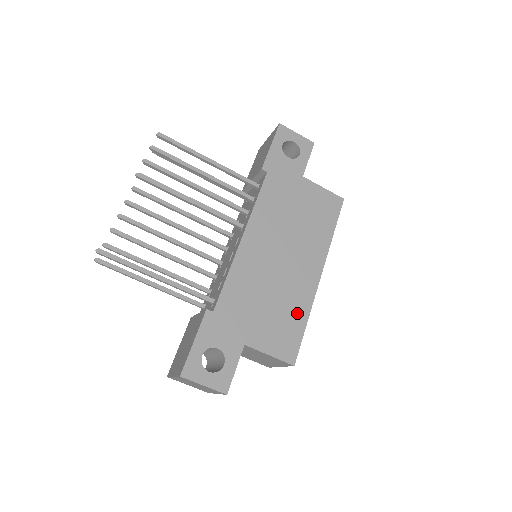
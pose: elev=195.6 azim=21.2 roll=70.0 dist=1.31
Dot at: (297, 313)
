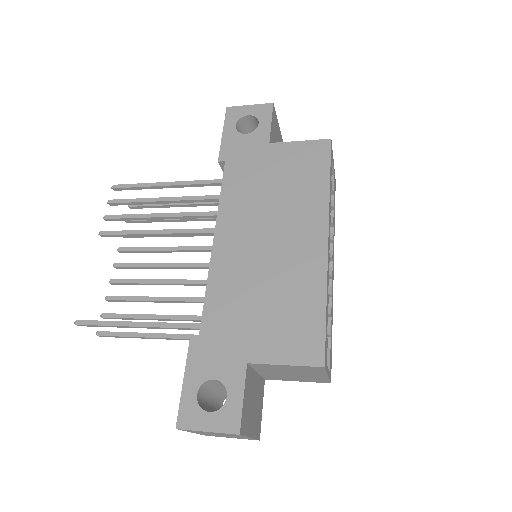
Dot at: (308, 298)
